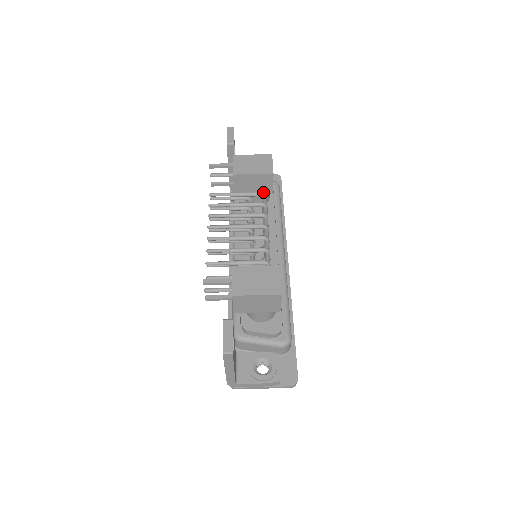
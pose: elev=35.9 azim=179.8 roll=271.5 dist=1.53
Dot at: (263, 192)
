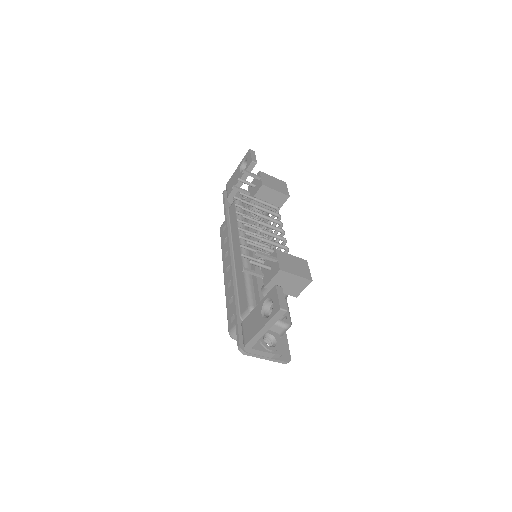
Dot at: (272, 208)
